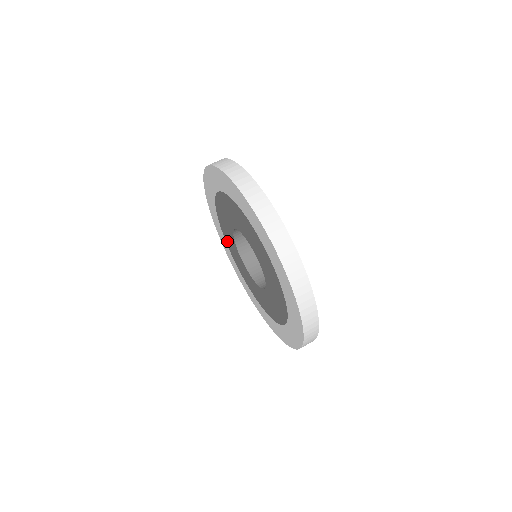
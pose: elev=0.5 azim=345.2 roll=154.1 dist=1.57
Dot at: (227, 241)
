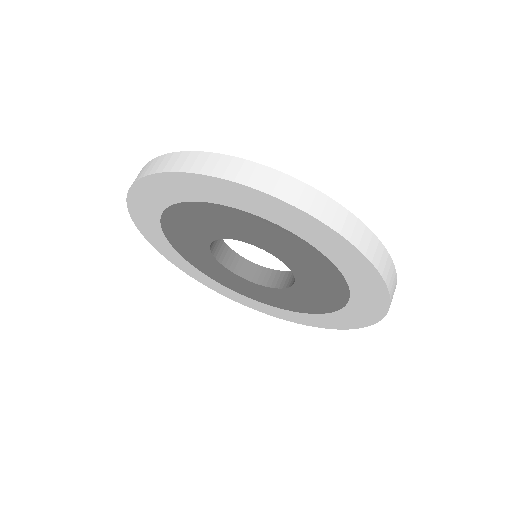
Dot at: (170, 227)
